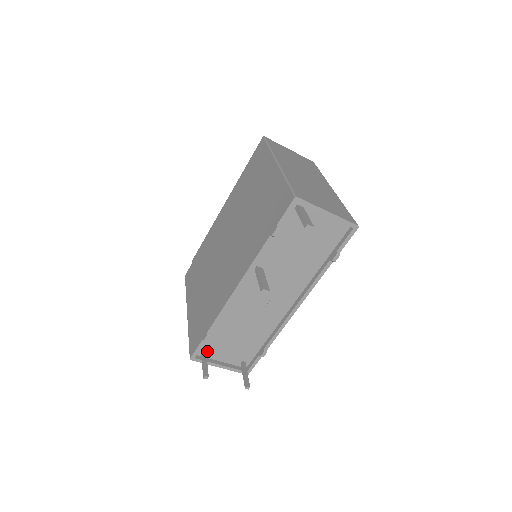
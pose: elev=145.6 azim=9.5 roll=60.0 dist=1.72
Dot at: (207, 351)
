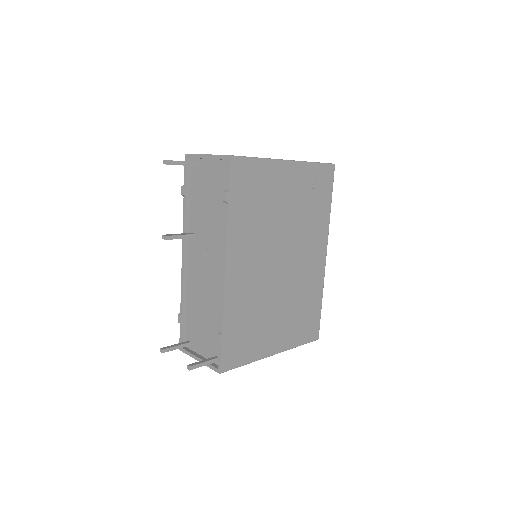
Dot at: (191, 342)
